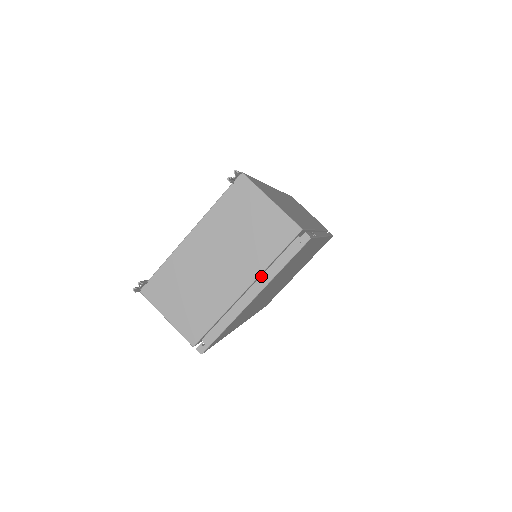
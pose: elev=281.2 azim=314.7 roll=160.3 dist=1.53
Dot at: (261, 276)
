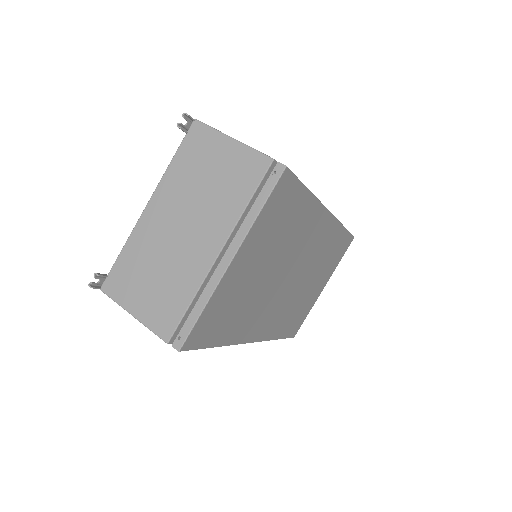
Dot at: occluded
